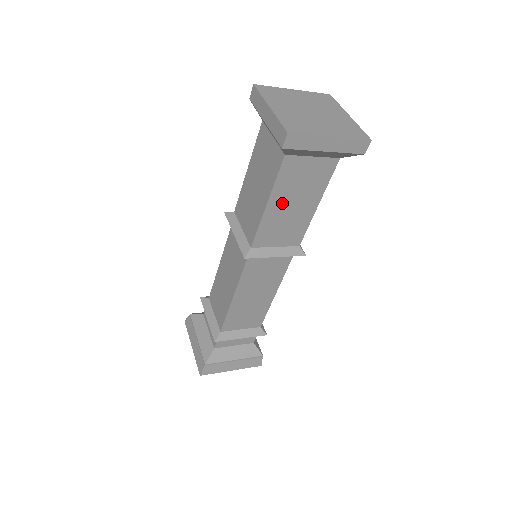
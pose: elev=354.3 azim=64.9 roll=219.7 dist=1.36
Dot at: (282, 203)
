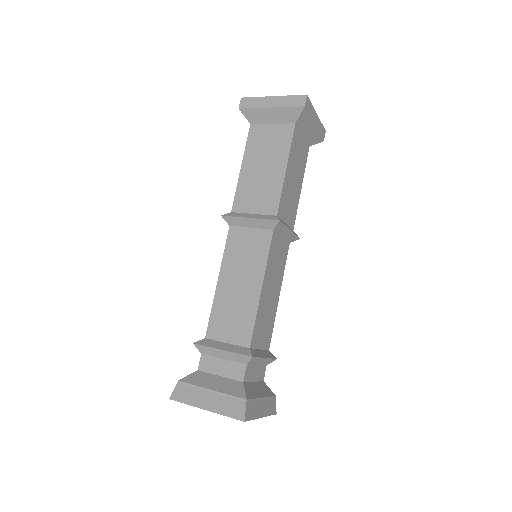
Dot at: (291, 172)
